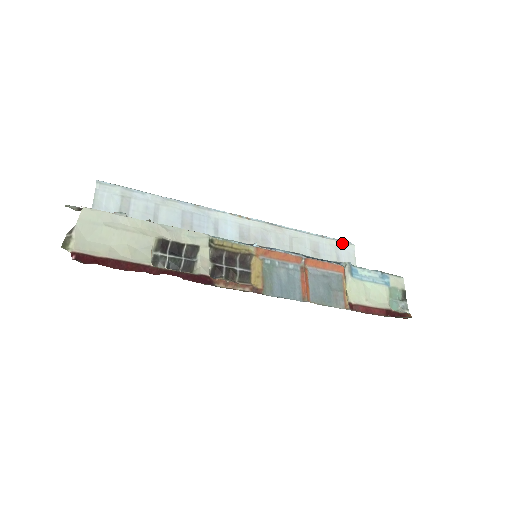
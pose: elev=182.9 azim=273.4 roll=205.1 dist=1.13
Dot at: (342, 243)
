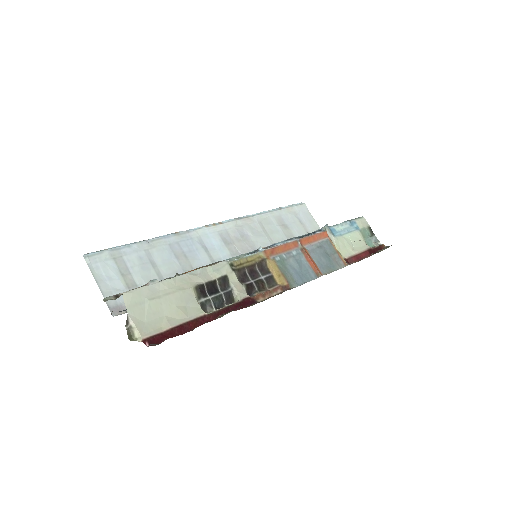
Dot at: (296, 207)
